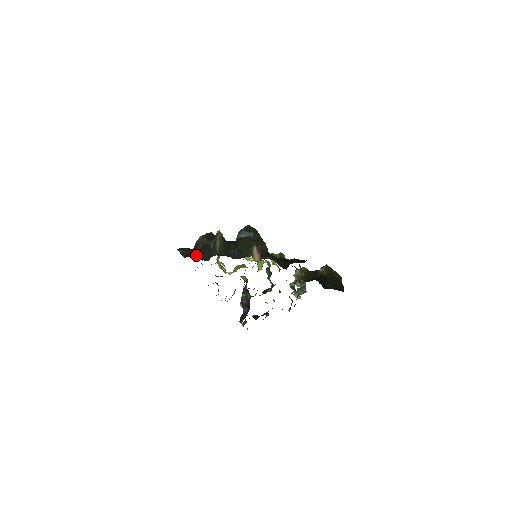
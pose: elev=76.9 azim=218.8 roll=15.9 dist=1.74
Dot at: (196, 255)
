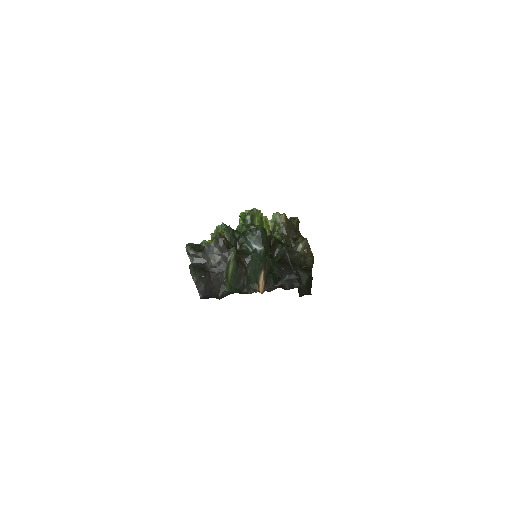
Dot at: (210, 289)
